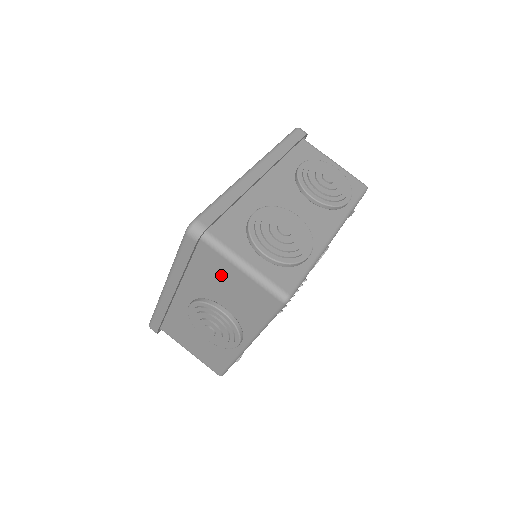
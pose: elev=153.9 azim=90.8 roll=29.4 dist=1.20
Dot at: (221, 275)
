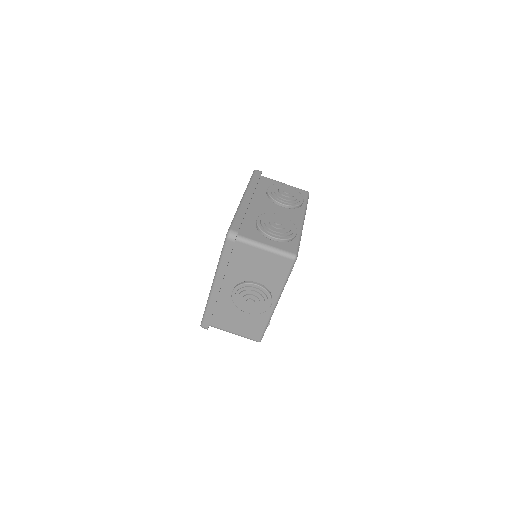
Dot at: (252, 259)
